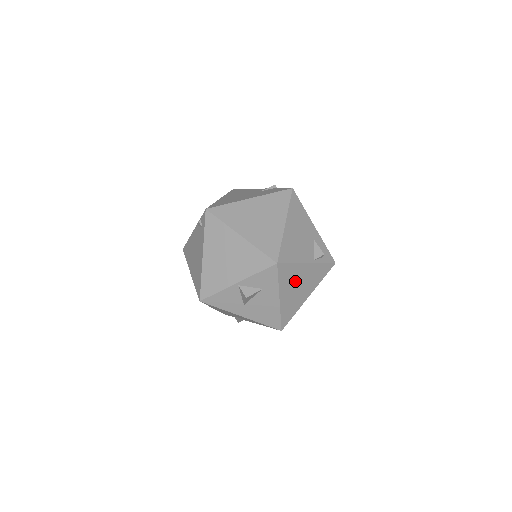
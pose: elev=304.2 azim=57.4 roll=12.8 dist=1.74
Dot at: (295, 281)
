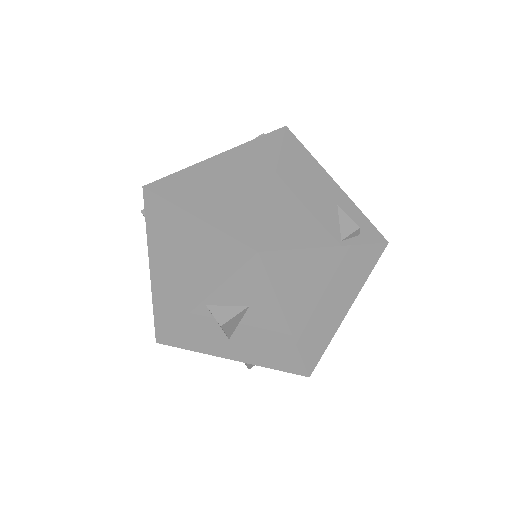
Dot at: (311, 283)
